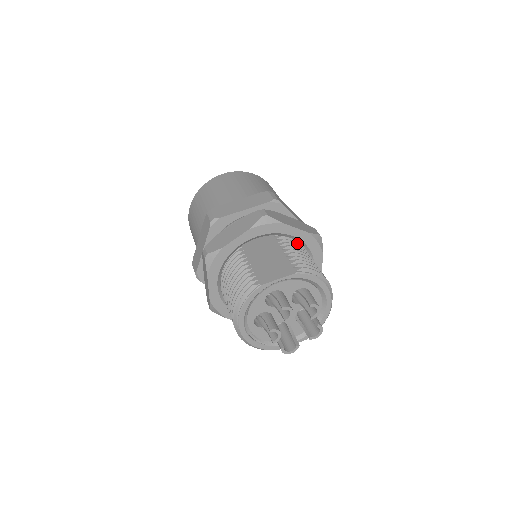
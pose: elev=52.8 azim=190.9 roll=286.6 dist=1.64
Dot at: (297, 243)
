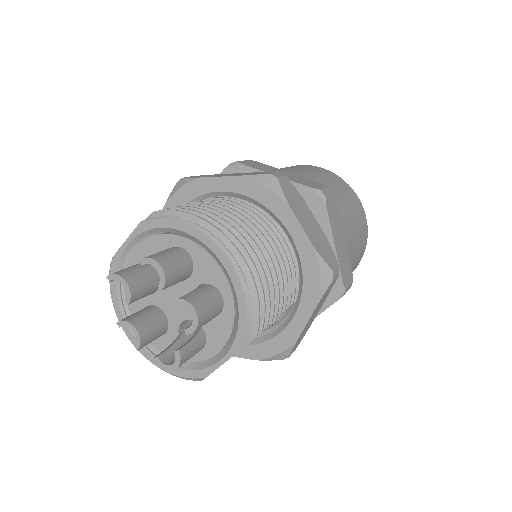
Dot at: (225, 198)
